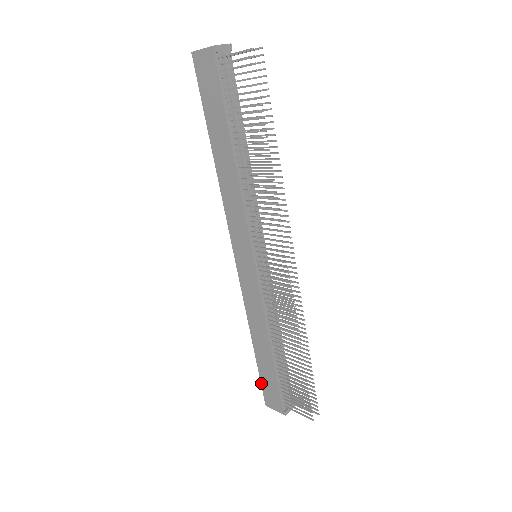
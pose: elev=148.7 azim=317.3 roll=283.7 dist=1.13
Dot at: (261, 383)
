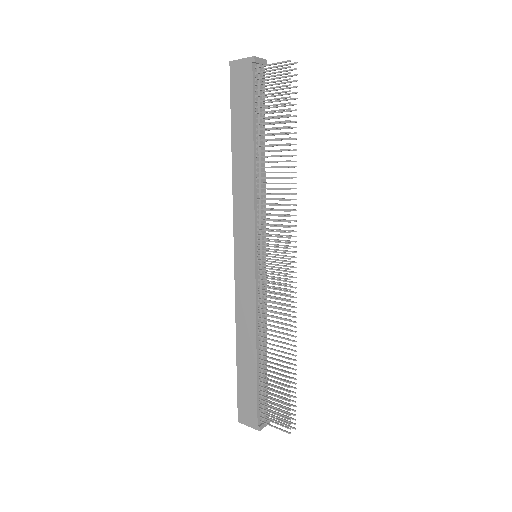
Dot at: (237, 395)
